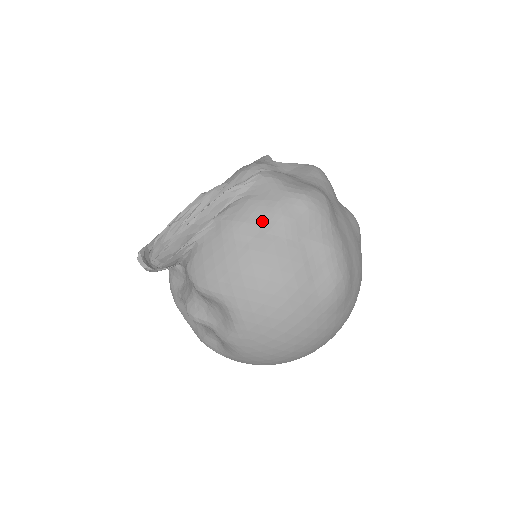
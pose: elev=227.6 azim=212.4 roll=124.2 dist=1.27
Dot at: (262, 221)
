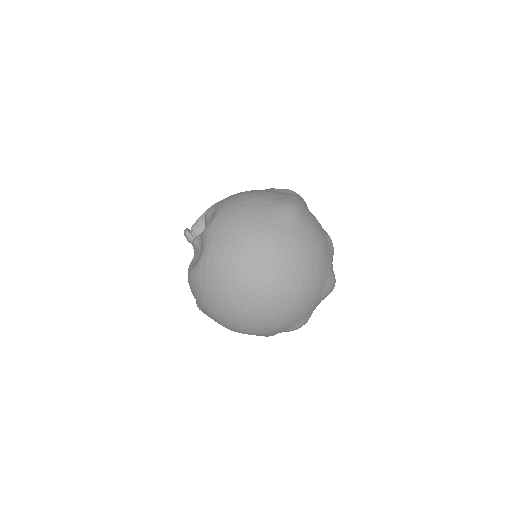
Dot at: occluded
